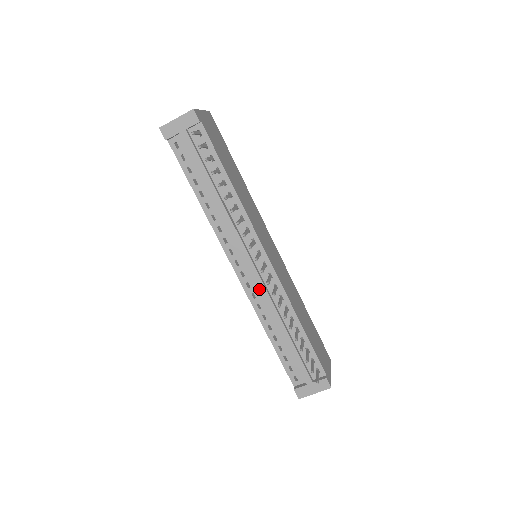
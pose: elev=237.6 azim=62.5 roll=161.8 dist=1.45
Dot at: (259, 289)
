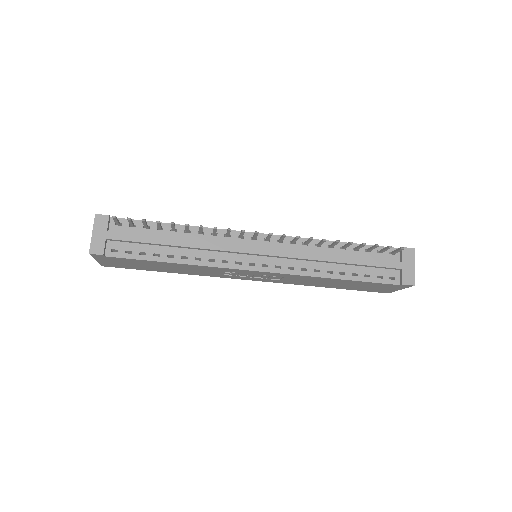
Dot at: (287, 257)
